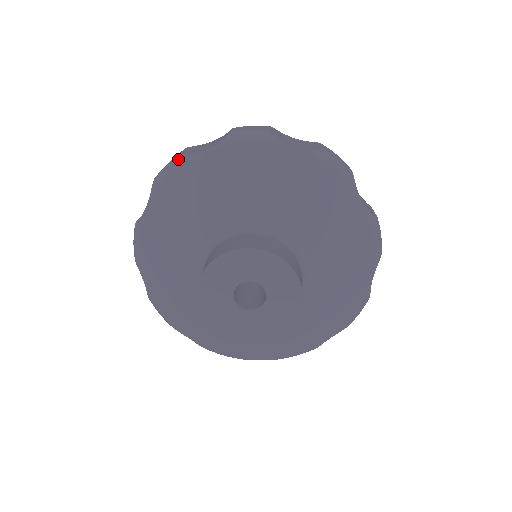
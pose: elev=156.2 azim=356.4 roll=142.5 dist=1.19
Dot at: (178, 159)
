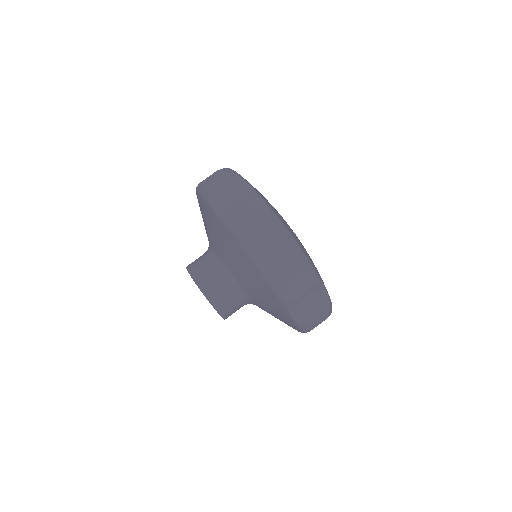
Dot at: (244, 244)
